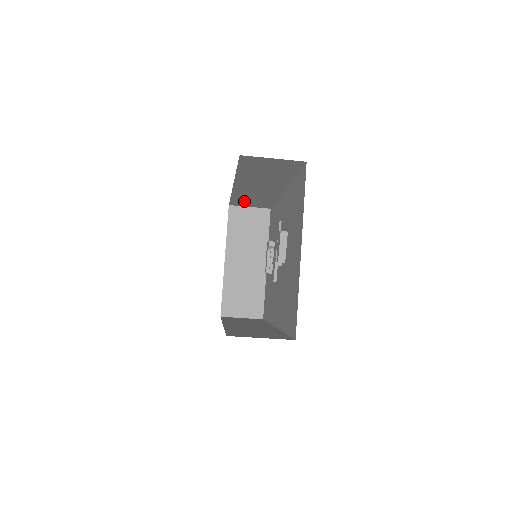
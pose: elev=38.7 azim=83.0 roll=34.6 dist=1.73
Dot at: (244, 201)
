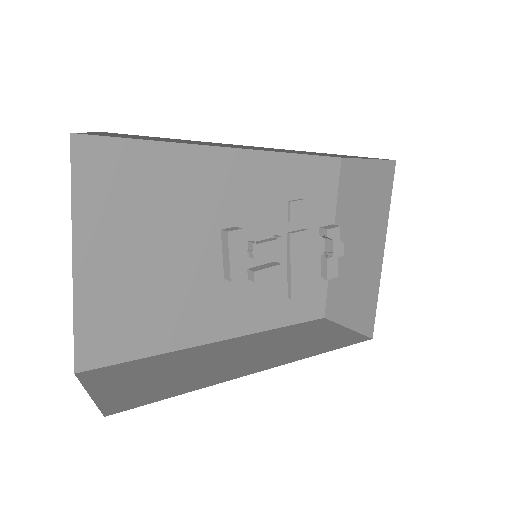
Dot at: occluded
